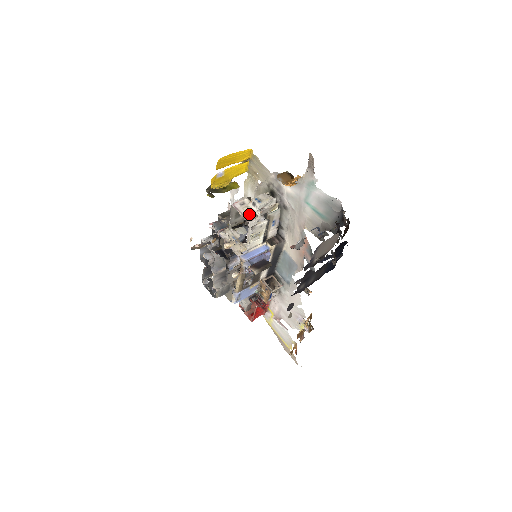
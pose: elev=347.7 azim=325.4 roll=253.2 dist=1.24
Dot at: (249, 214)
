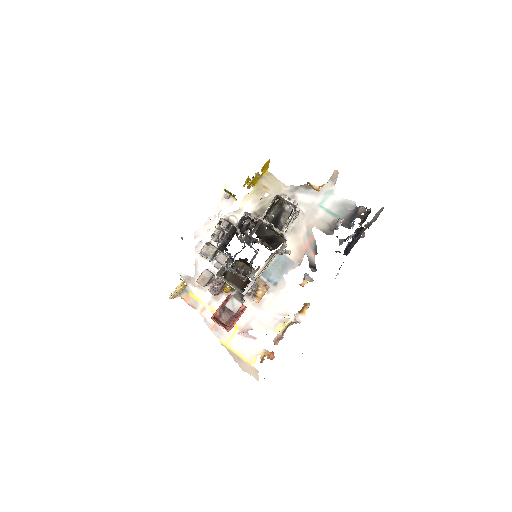
Dot at: (290, 204)
